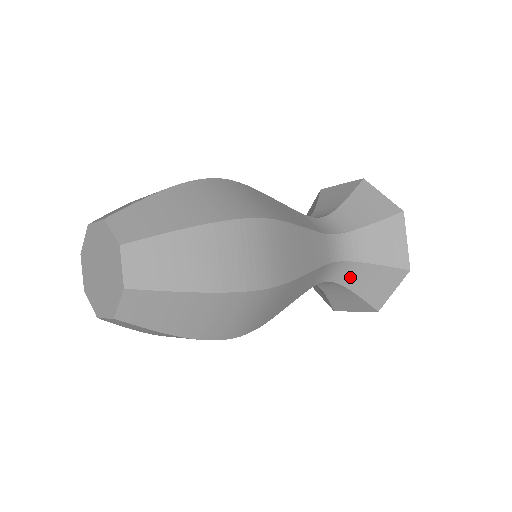
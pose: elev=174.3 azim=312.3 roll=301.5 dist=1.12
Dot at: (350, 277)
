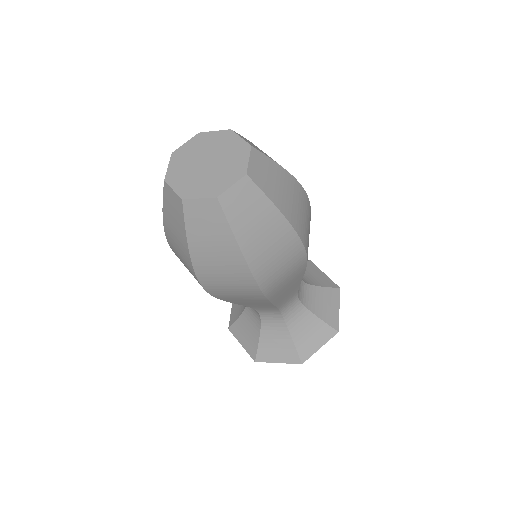
Dot at: (309, 300)
